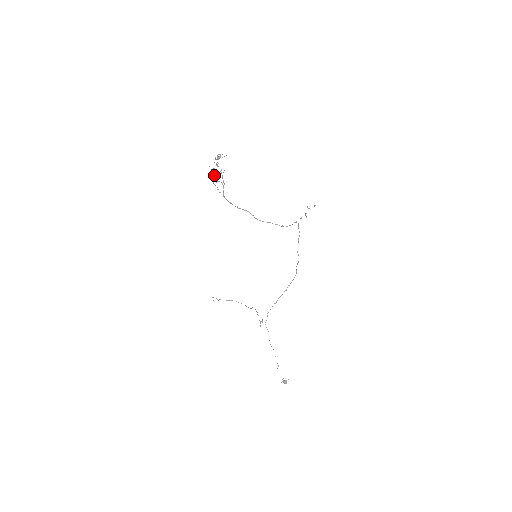
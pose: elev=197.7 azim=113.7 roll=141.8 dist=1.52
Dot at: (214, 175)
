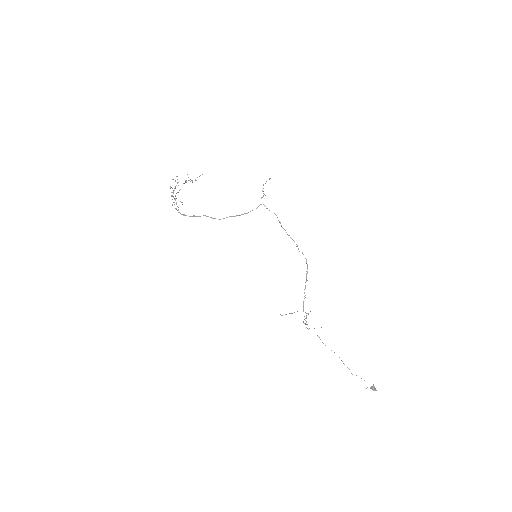
Dot at: (175, 198)
